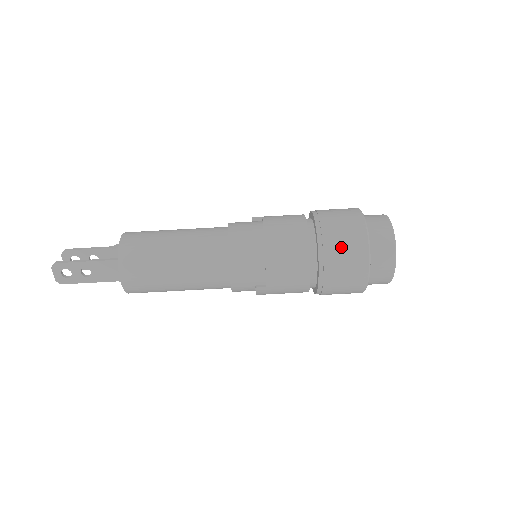
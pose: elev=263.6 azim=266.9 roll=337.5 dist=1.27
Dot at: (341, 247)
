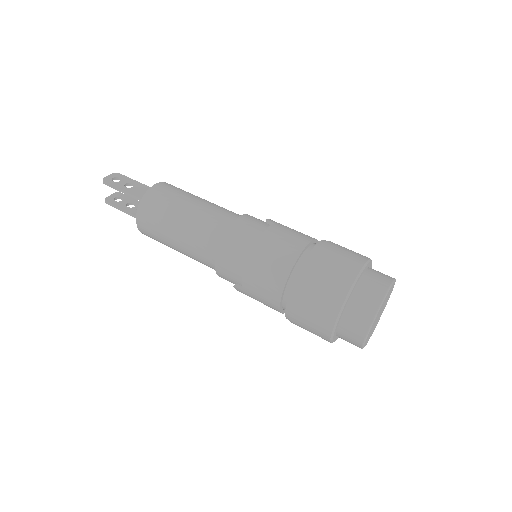
Dot at: (345, 248)
